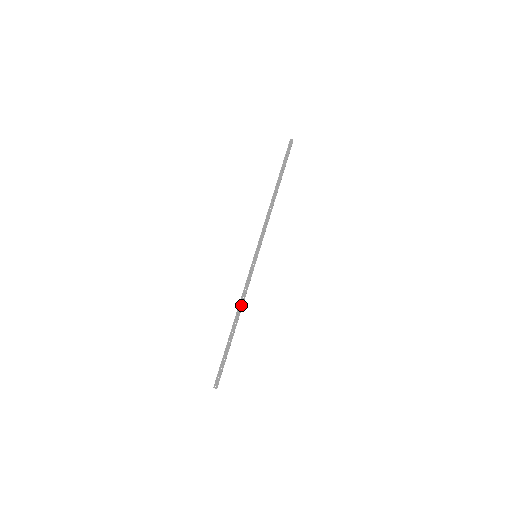
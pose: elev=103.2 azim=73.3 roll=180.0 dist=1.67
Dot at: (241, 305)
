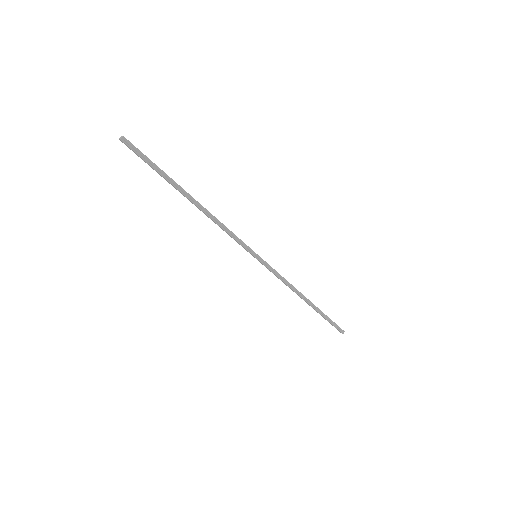
Dot at: occluded
